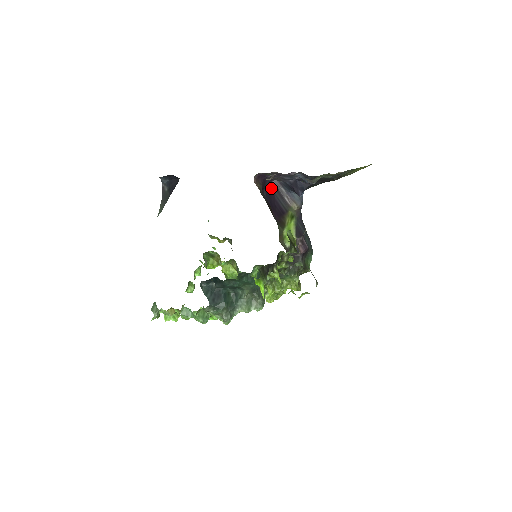
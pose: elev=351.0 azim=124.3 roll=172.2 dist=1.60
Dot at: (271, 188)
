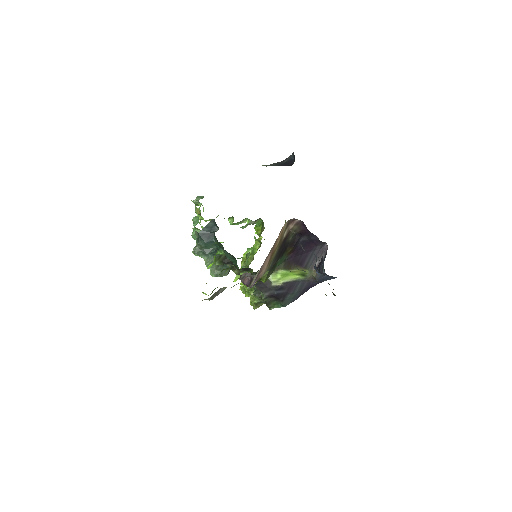
Dot at: (317, 244)
